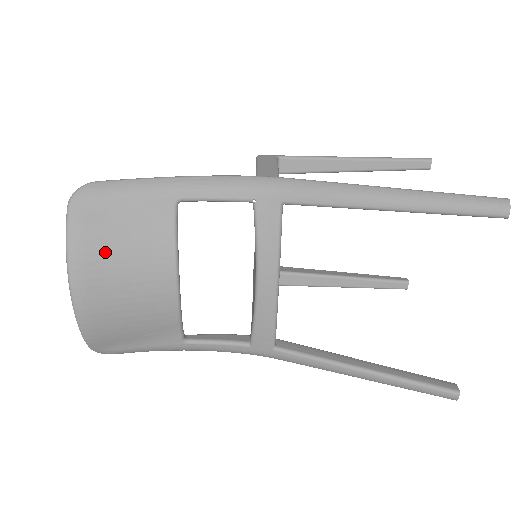
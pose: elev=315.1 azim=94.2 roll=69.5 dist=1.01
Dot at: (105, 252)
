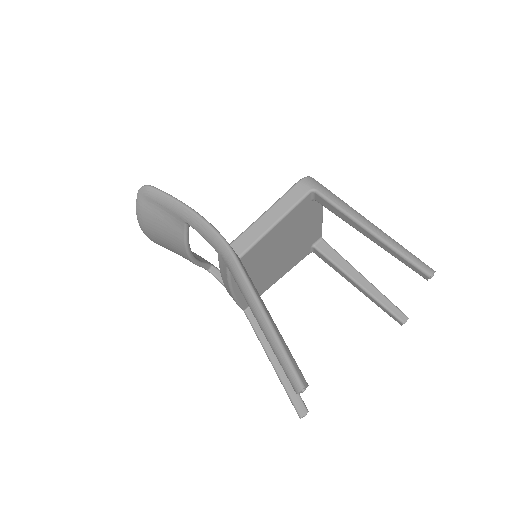
Dot at: (152, 224)
